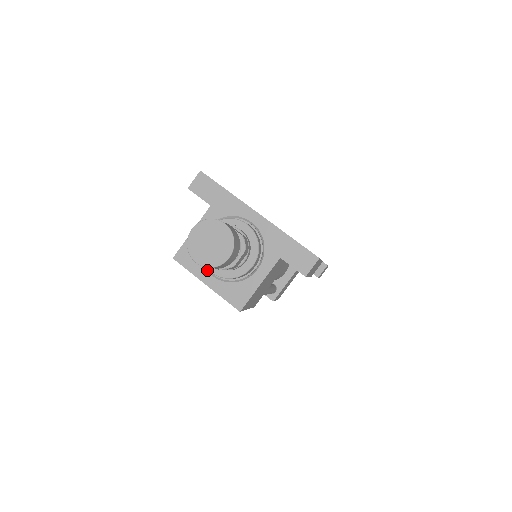
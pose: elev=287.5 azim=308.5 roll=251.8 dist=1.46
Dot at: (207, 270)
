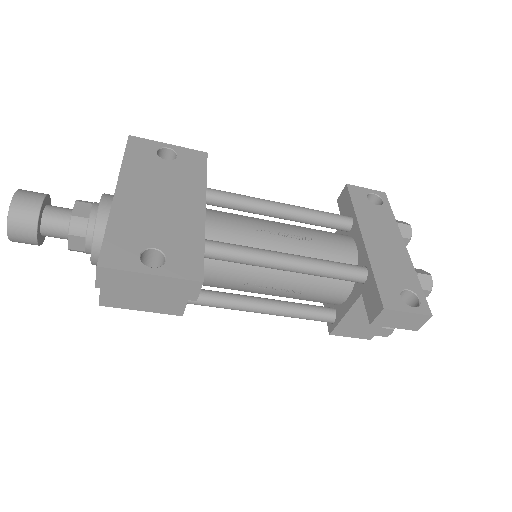
Dot at: occluded
